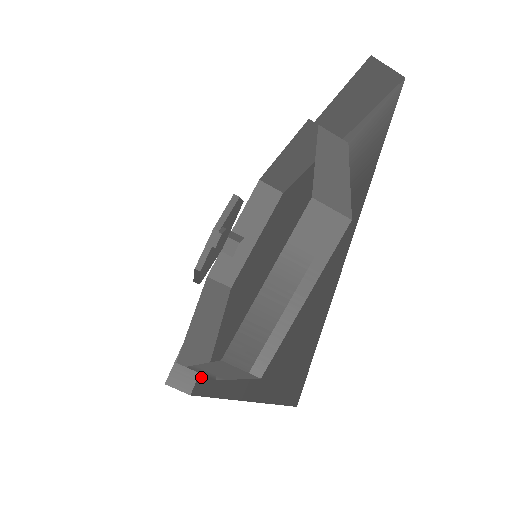
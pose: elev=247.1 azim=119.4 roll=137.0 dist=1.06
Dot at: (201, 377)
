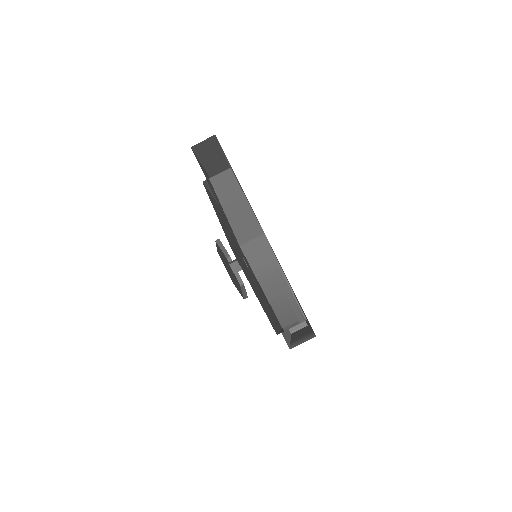
Dot at: occluded
